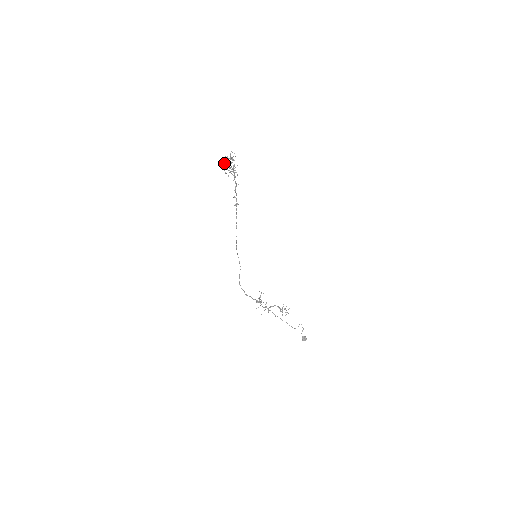
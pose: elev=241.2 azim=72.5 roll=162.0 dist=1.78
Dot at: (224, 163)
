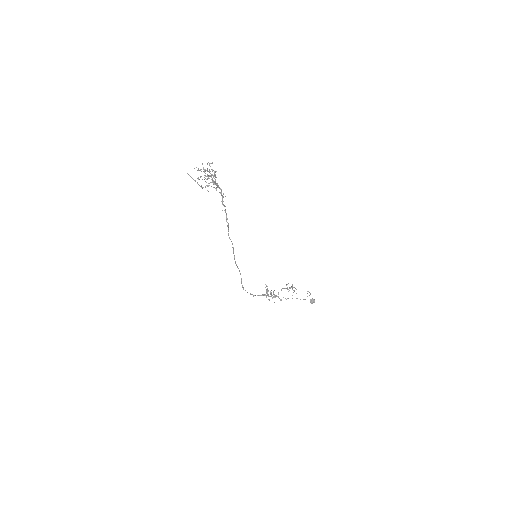
Dot at: (198, 178)
